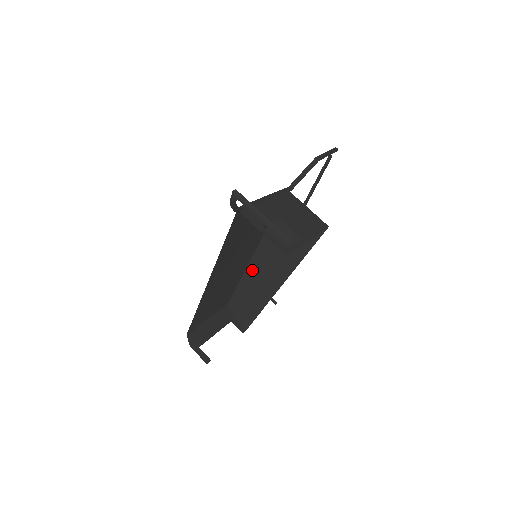
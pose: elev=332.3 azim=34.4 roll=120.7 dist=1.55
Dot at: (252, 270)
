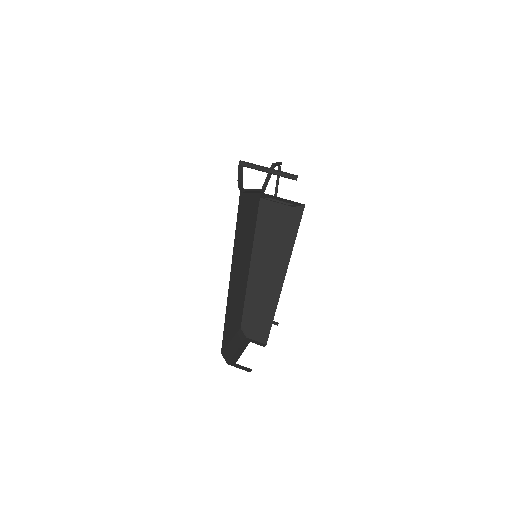
Dot at: (253, 281)
